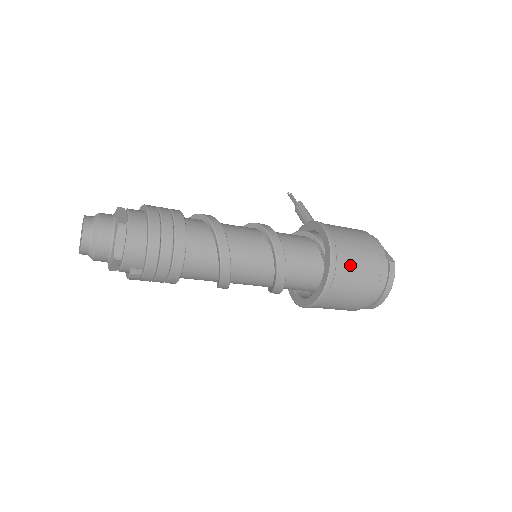
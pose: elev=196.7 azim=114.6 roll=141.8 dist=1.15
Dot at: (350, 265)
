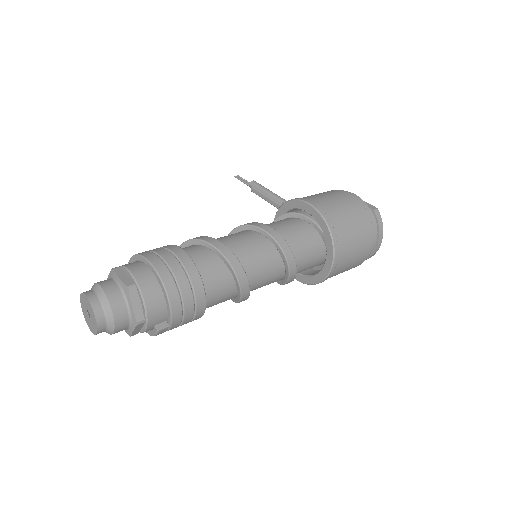
Dot at: (346, 229)
